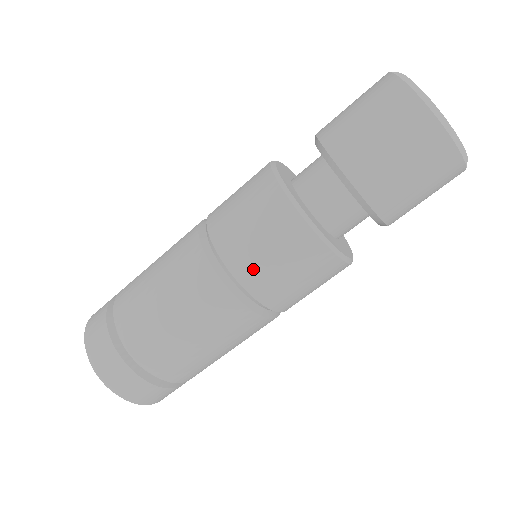
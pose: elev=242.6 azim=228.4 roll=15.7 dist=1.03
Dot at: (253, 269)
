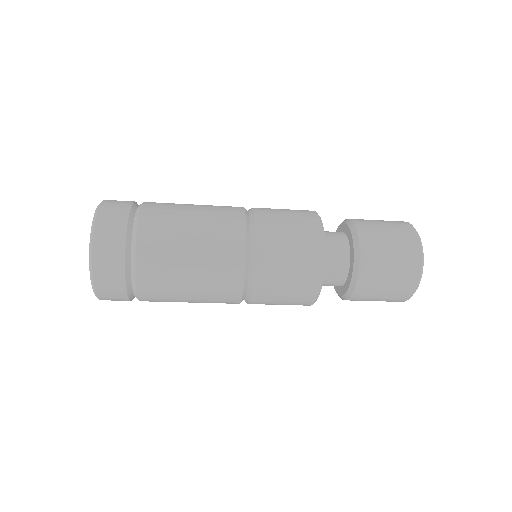
Dot at: (266, 297)
